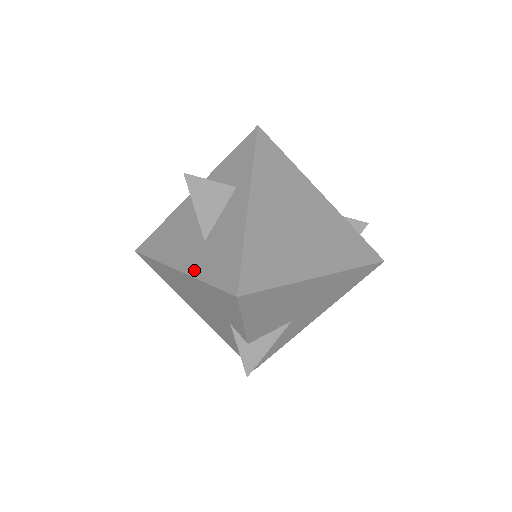
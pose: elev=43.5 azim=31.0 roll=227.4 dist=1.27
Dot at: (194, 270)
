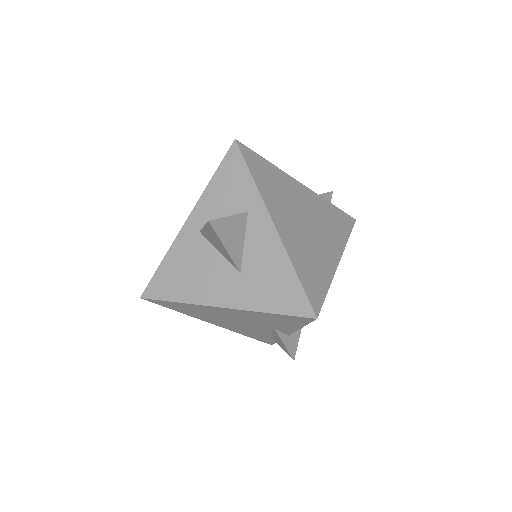
Dot at: (246, 304)
